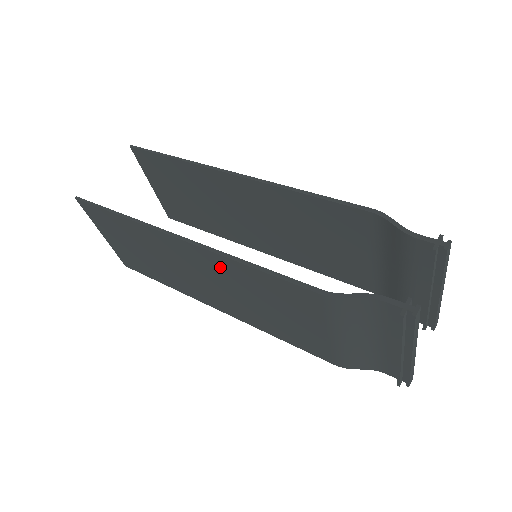
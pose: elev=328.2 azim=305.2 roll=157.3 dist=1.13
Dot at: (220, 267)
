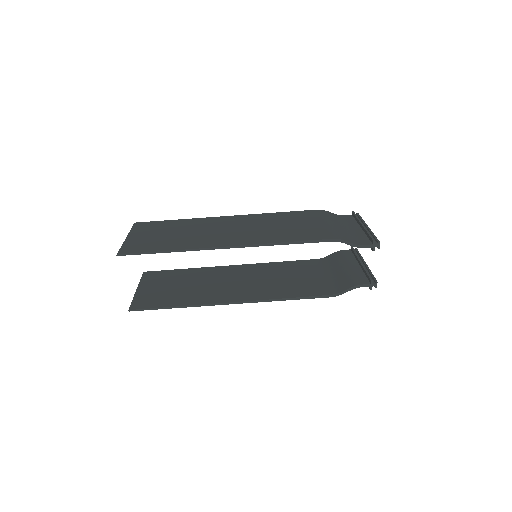
Dot at: occluded
